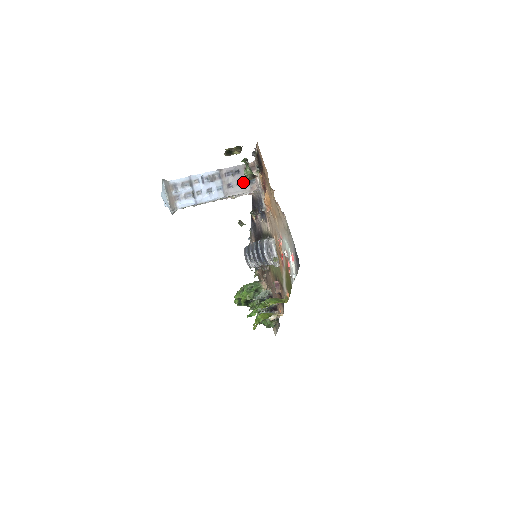
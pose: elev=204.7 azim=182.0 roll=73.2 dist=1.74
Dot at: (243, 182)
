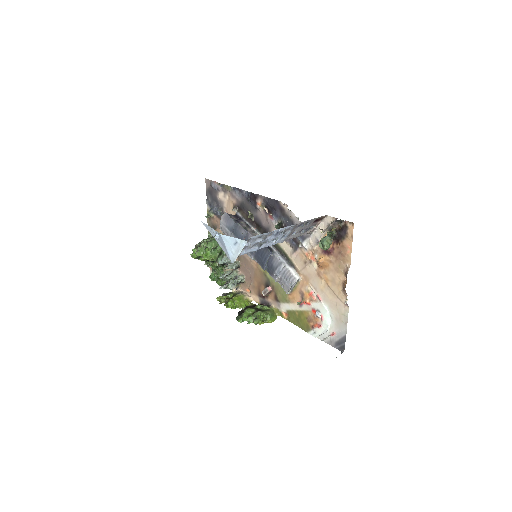
Dot at: (305, 230)
